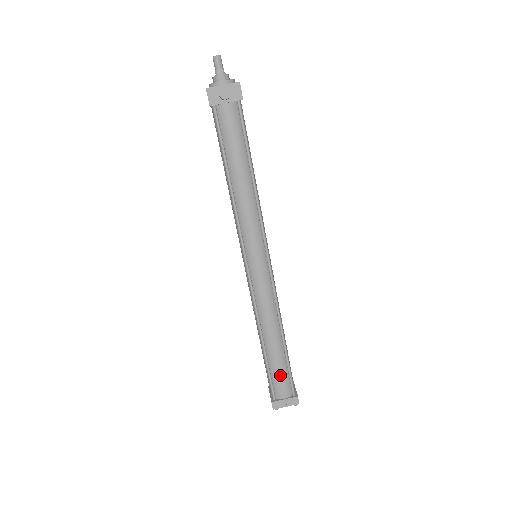
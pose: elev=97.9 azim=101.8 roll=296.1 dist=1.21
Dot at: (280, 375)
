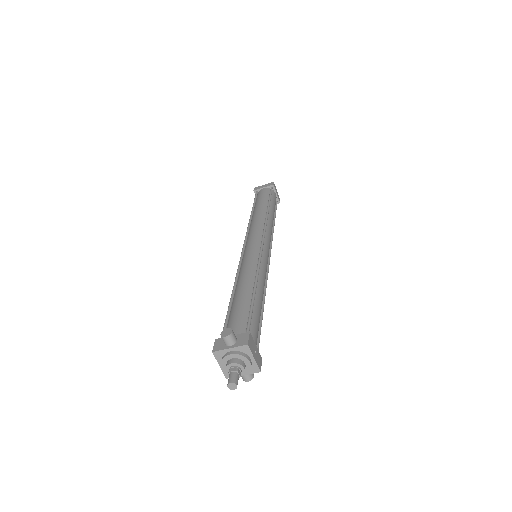
Dot at: occluded
